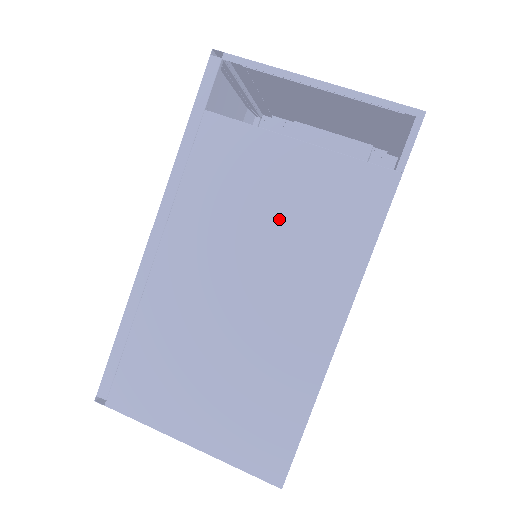
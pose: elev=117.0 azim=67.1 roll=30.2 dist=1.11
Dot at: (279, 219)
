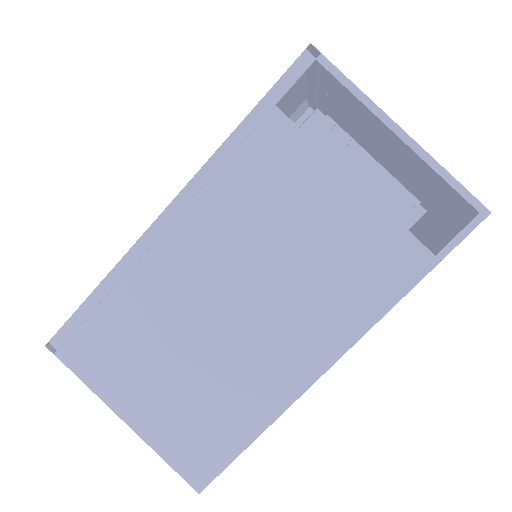
Dot at: (303, 251)
